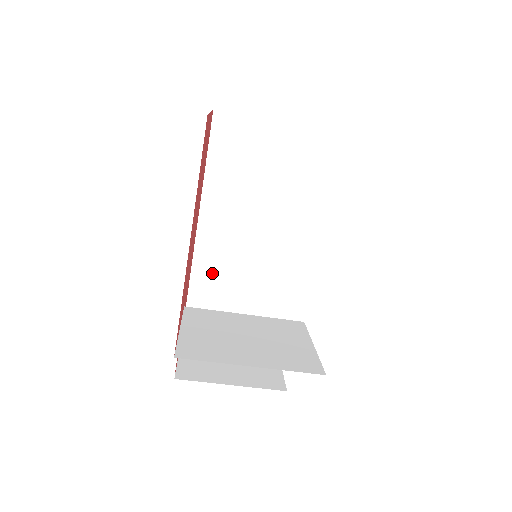
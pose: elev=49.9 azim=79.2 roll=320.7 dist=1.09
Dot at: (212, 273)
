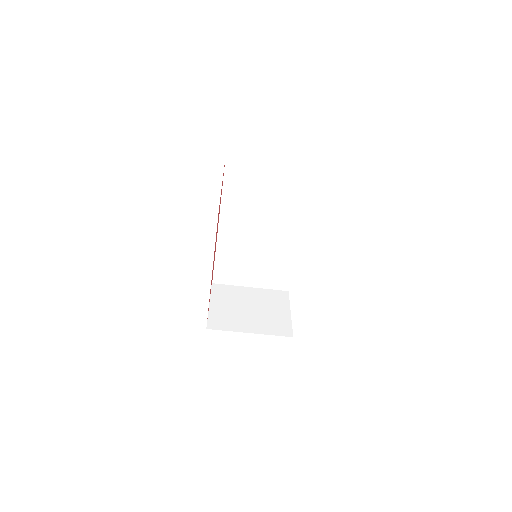
Dot at: (230, 250)
